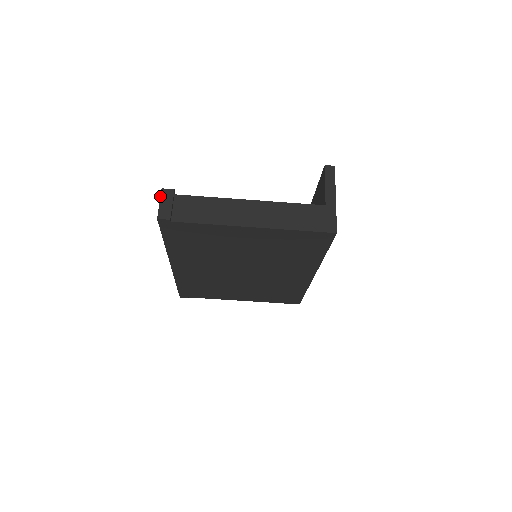
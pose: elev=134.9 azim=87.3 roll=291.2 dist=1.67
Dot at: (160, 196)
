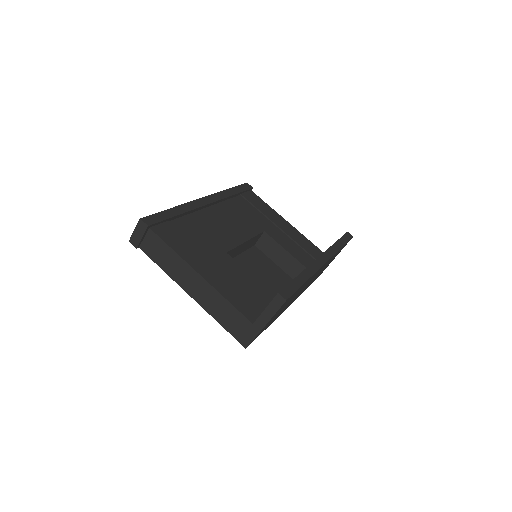
Dot at: (137, 224)
